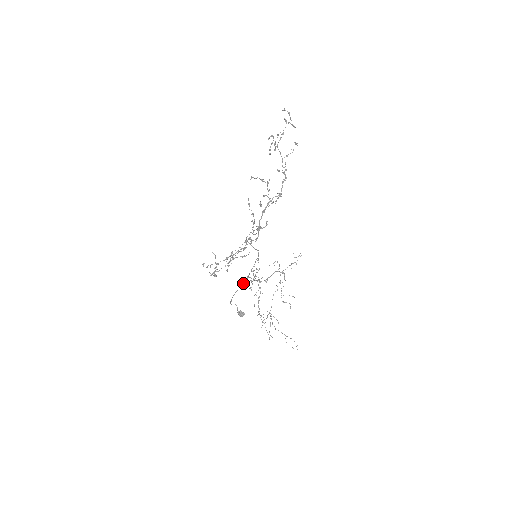
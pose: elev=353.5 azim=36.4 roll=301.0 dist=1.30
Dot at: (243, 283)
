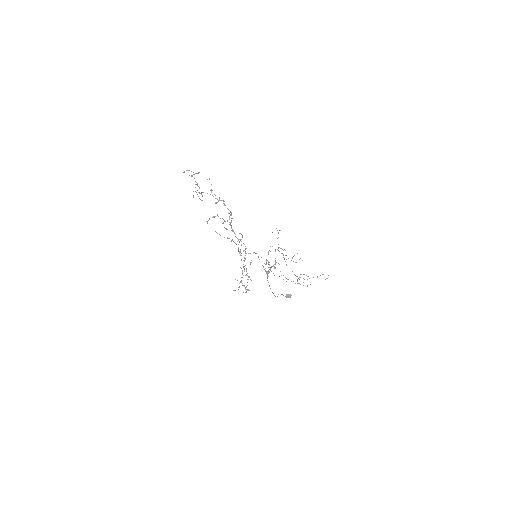
Dot at: (267, 277)
